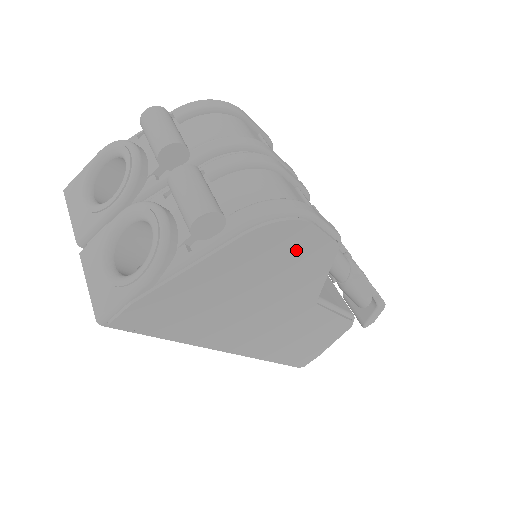
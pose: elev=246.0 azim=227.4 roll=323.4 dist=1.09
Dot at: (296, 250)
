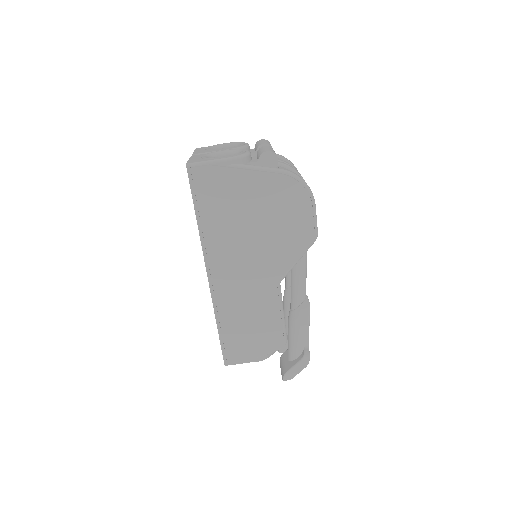
Dot at: (294, 215)
